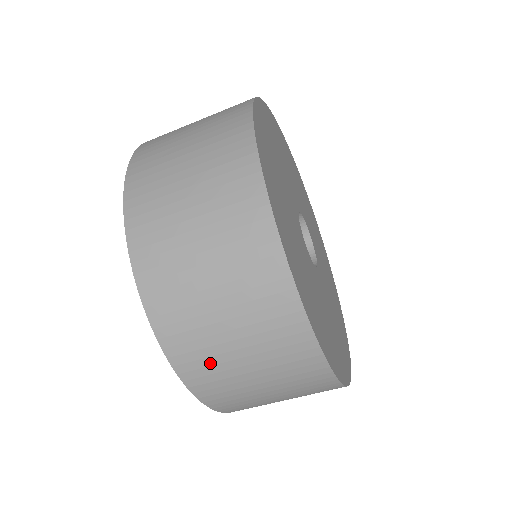
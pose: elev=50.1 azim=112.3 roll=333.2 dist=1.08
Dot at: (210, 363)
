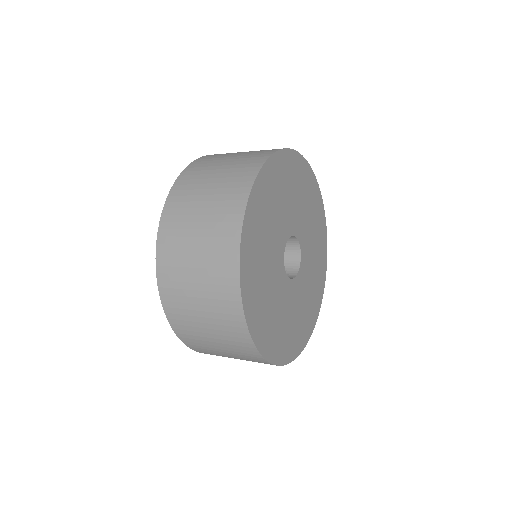
Dot at: occluded
